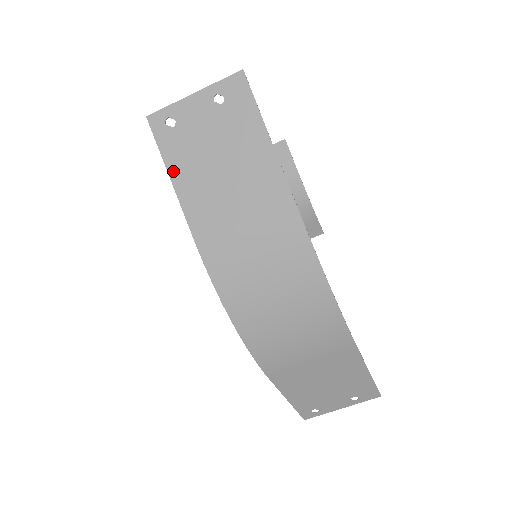
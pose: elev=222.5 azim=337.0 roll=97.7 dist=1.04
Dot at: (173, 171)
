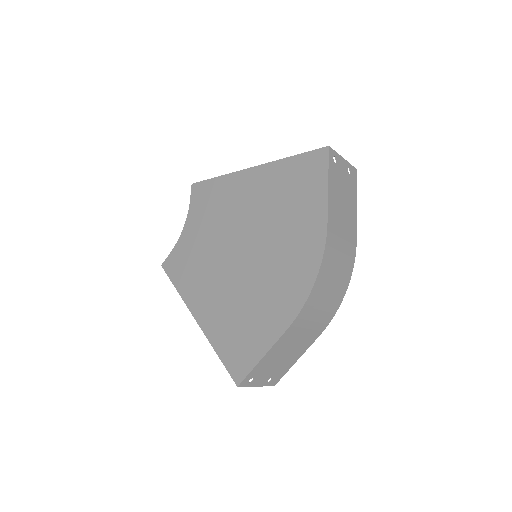
Dot at: (330, 182)
